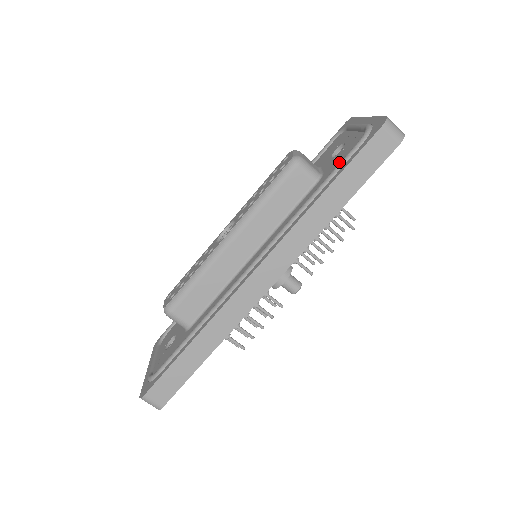
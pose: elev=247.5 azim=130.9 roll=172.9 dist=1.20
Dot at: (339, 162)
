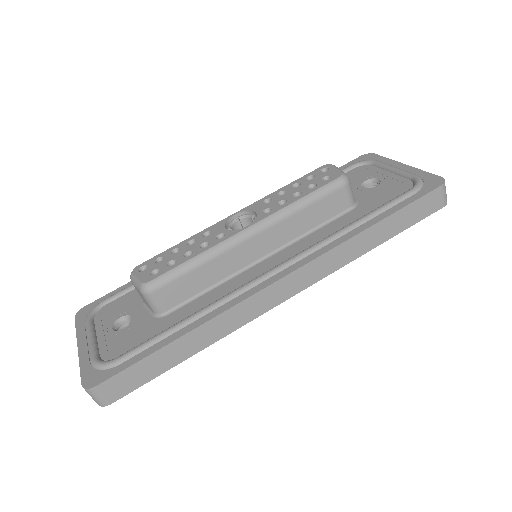
Dot at: (383, 198)
